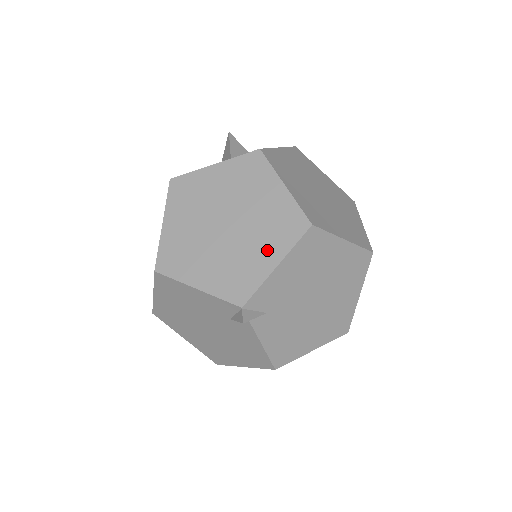
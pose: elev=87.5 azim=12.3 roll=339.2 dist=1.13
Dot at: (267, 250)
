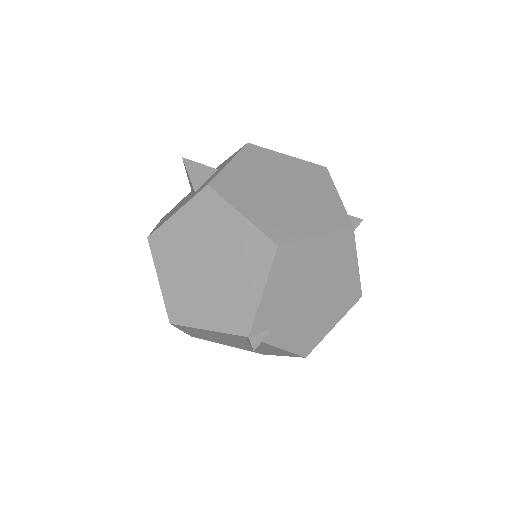
Dot at: (249, 281)
